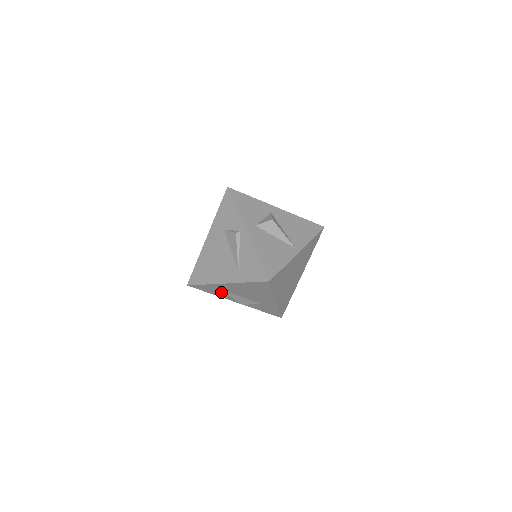
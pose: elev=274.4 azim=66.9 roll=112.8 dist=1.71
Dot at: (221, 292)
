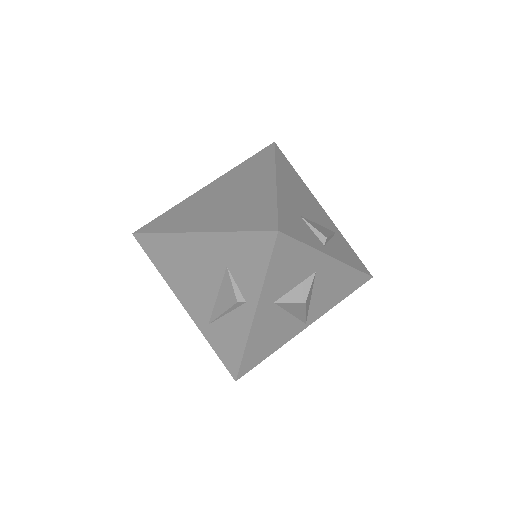
Dot at: occluded
